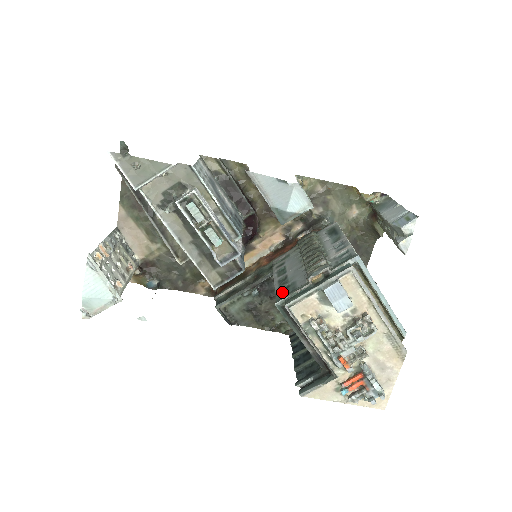
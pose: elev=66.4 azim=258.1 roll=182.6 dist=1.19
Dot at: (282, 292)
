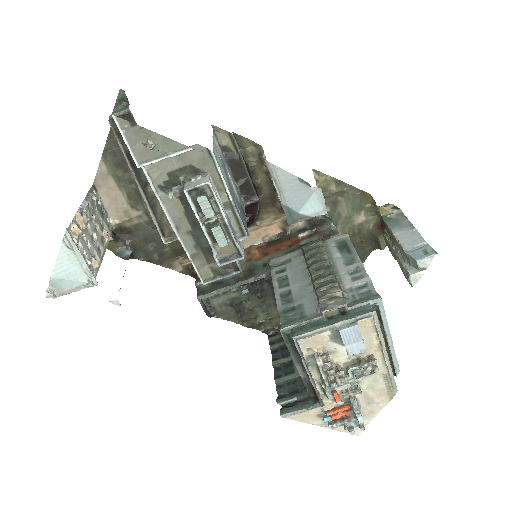
Dot at: (287, 314)
